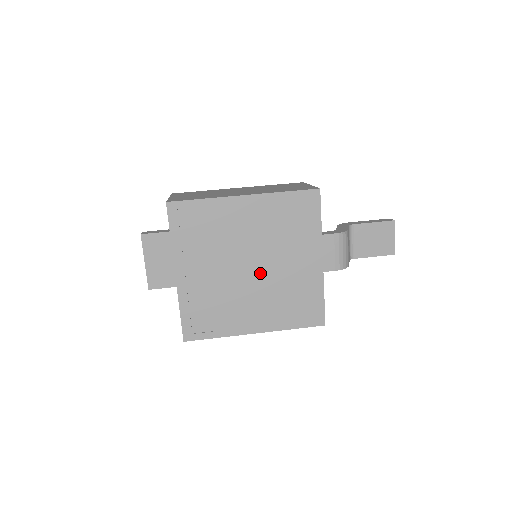
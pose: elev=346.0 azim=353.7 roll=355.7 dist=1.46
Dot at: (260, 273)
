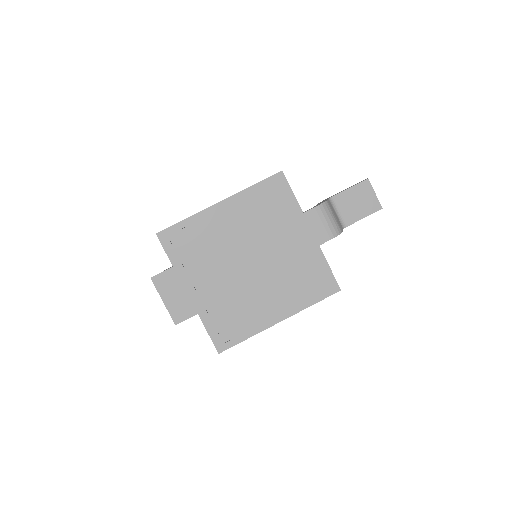
Dot at: (261, 265)
